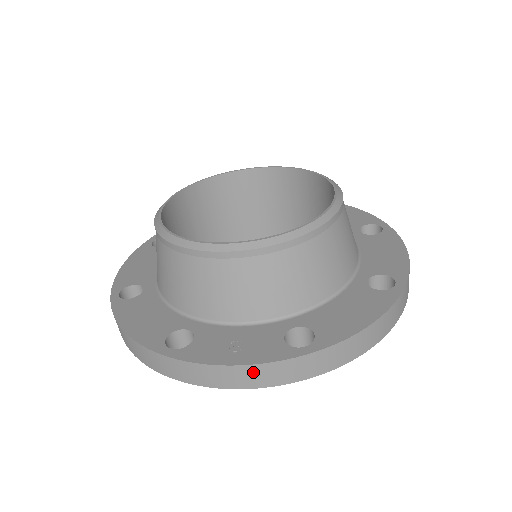
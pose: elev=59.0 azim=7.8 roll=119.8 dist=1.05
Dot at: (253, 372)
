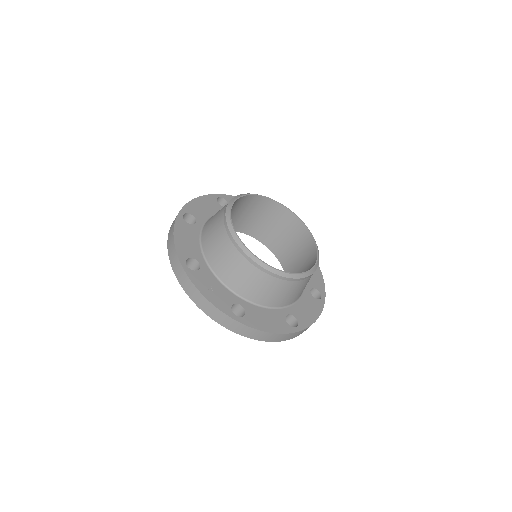
Dot at: (209, 306)
